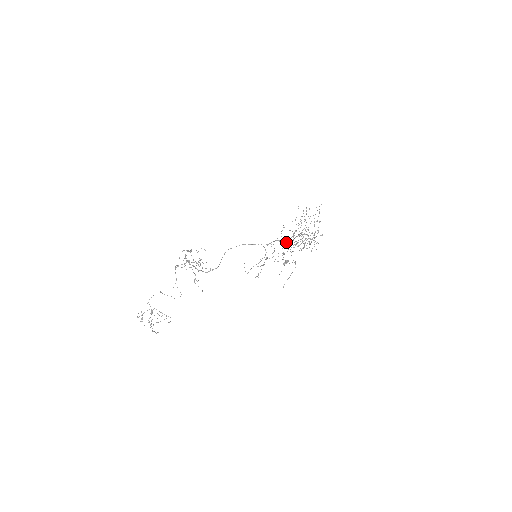
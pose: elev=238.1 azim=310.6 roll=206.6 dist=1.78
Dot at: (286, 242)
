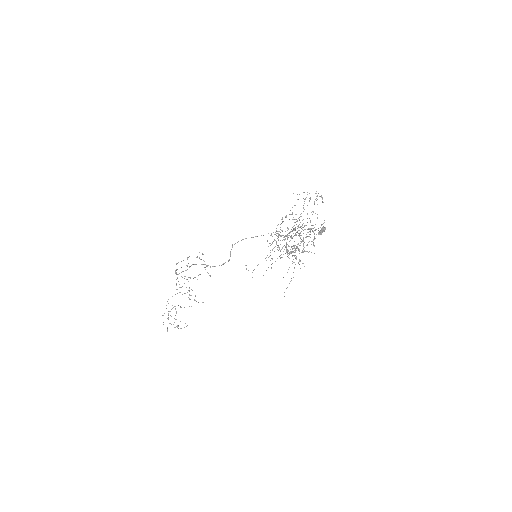
Dot at: occluded
